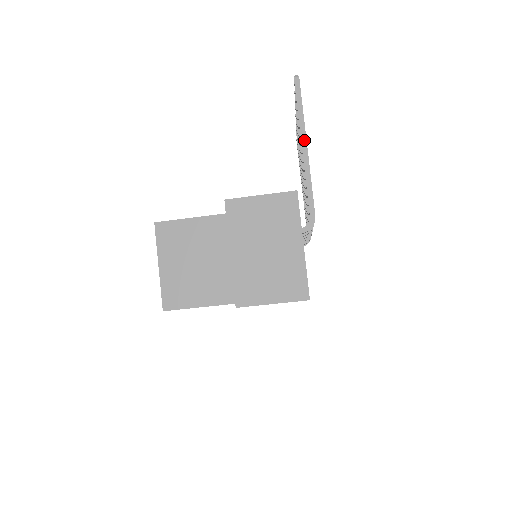
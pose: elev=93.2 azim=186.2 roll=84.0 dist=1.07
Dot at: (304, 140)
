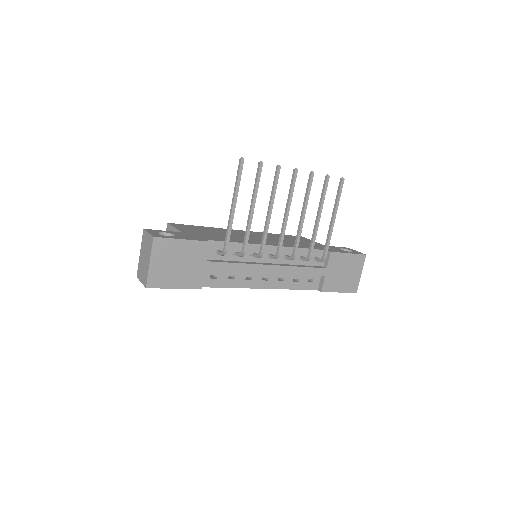
Dot at: (233, 201)
